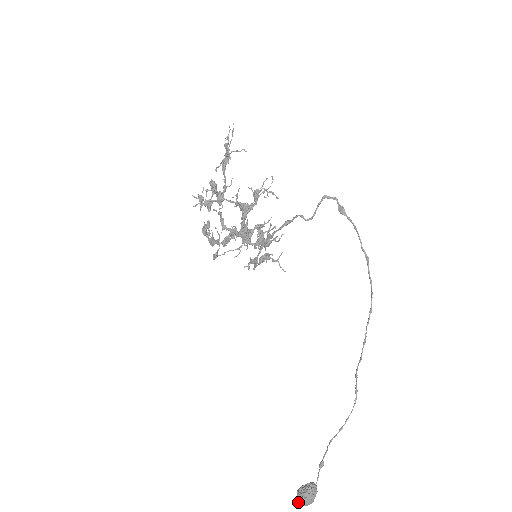
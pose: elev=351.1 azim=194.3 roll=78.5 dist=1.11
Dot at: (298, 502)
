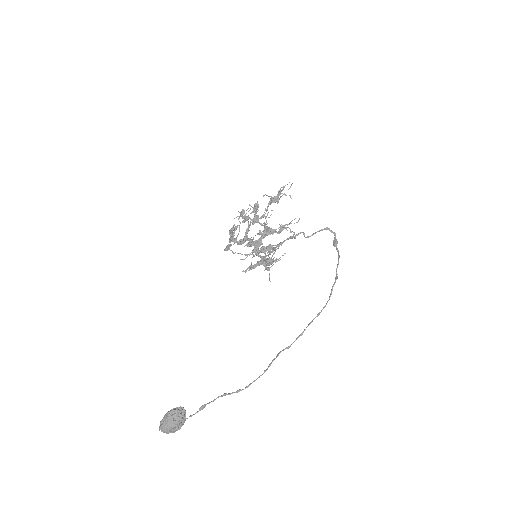
Dot at: (161, 421)
